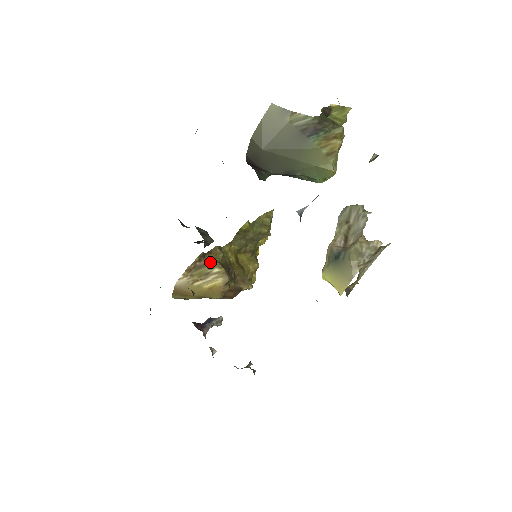
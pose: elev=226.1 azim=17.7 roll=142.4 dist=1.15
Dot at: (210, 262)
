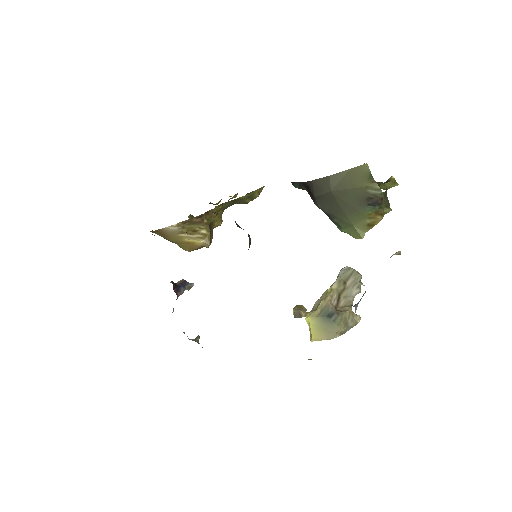
Dot at: (203, 222)
